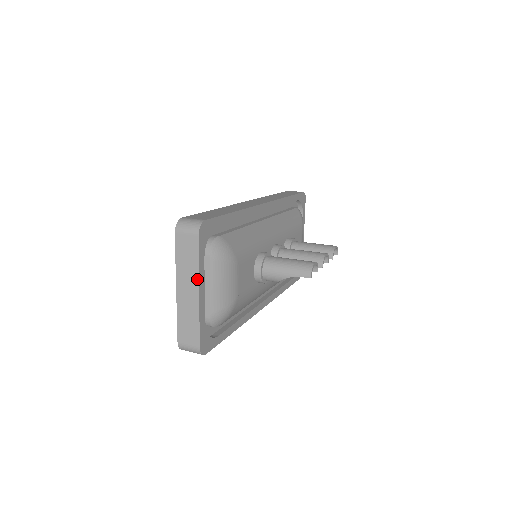
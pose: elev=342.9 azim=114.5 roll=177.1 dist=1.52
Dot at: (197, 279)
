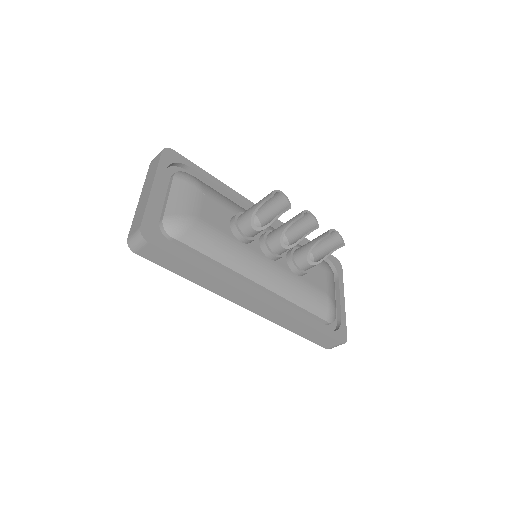
Dot at: (154, 178)
